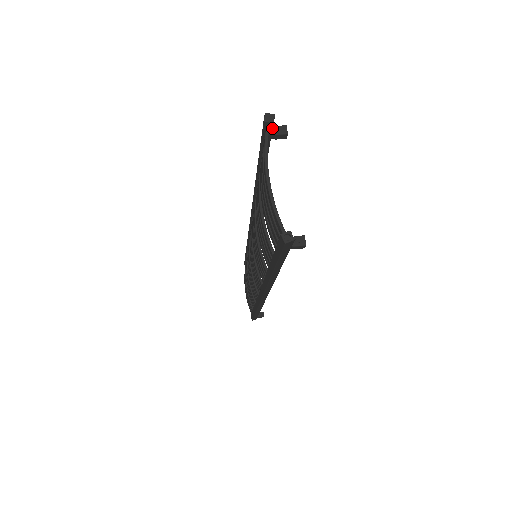
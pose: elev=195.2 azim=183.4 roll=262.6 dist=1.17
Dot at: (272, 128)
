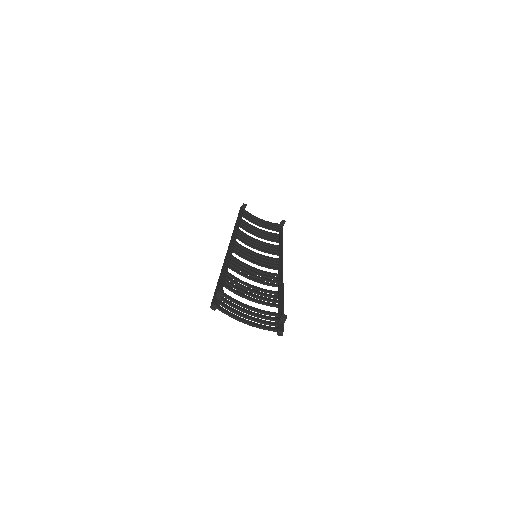
Dot at: (218, 305)
